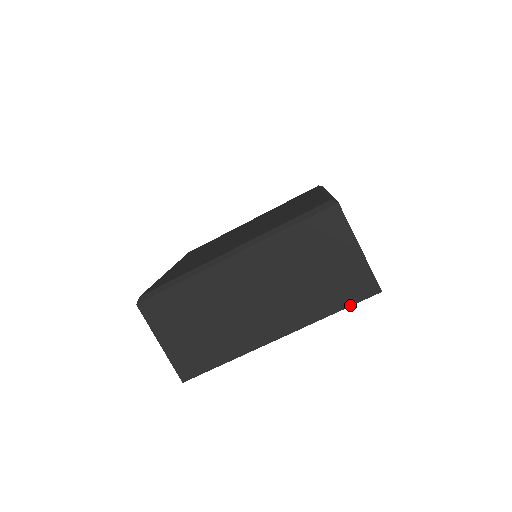
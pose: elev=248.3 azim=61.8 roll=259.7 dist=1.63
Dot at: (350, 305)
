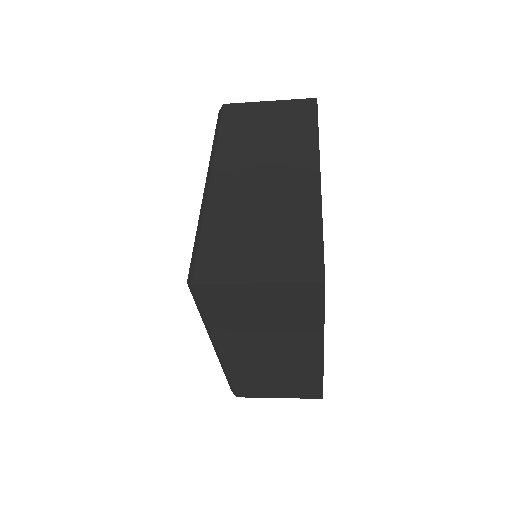
Dot at: (317, 118)
